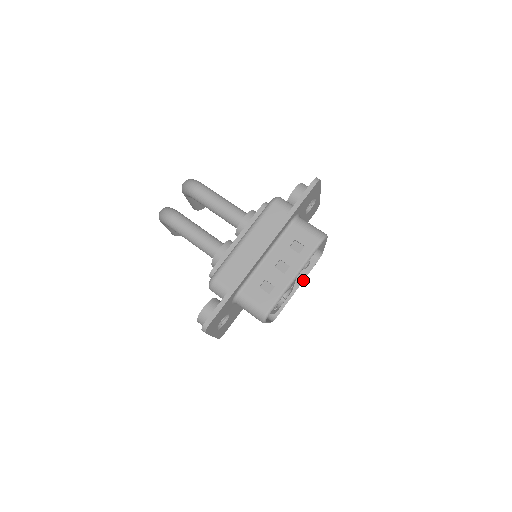
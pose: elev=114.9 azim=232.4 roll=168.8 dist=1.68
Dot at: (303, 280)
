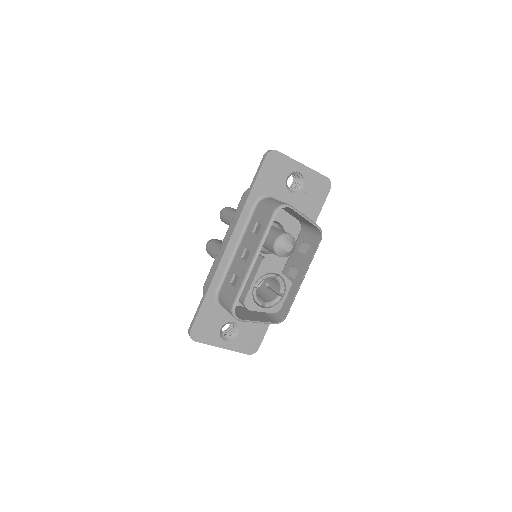
Dot at: (307, 268)
